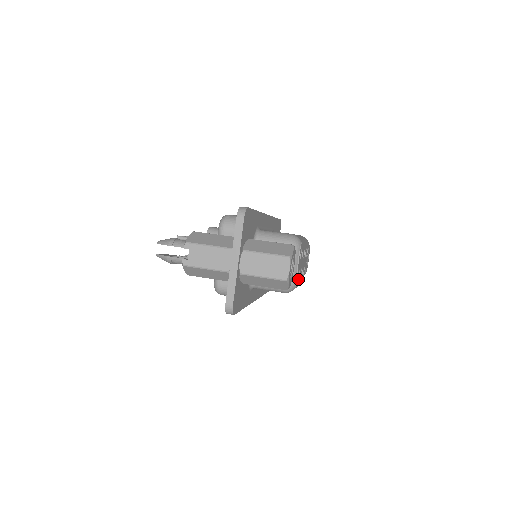
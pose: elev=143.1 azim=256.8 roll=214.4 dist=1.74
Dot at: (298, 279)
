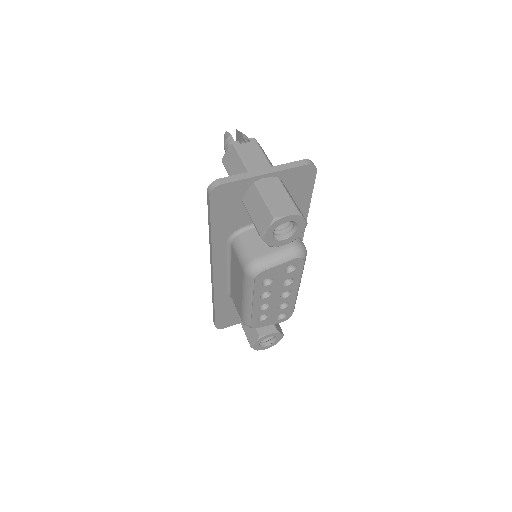
Dot at: (262, 285)
